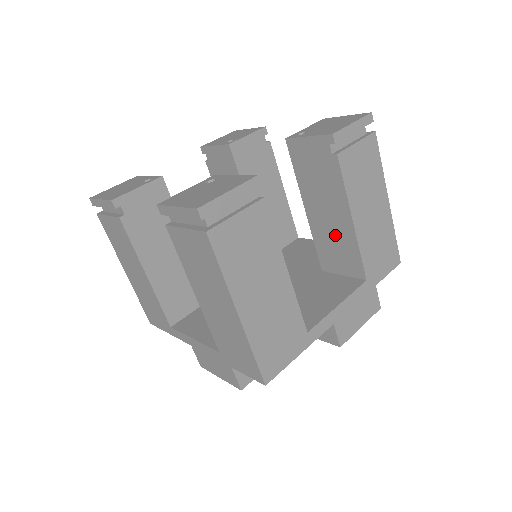
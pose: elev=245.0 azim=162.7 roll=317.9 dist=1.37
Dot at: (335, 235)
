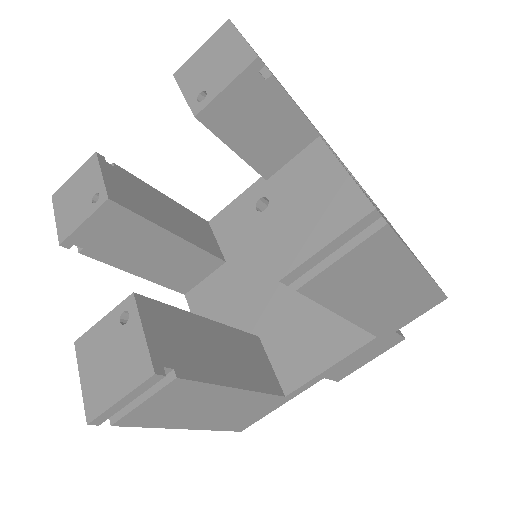
Dot at: occluded
